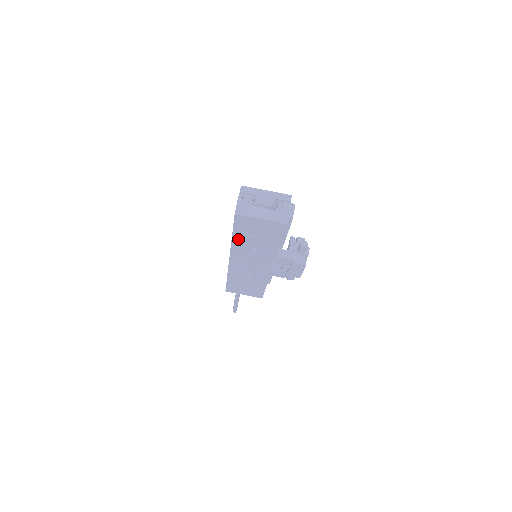
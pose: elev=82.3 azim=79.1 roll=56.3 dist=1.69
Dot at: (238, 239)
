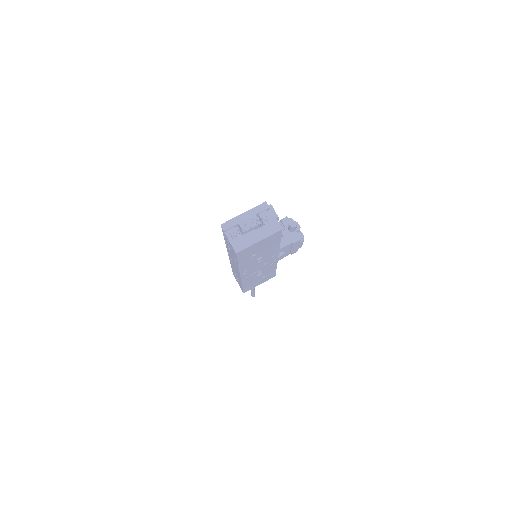
Dot at: (244, 263)
